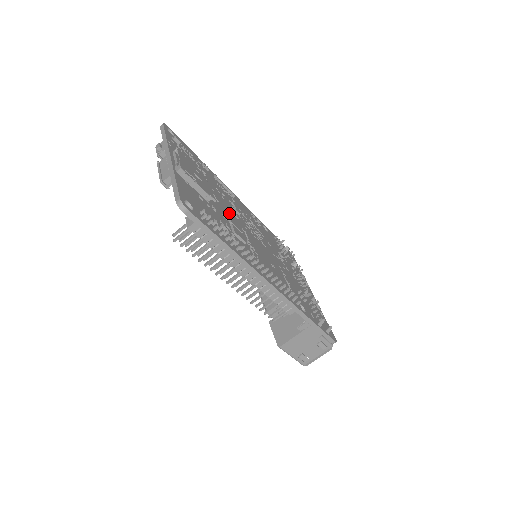
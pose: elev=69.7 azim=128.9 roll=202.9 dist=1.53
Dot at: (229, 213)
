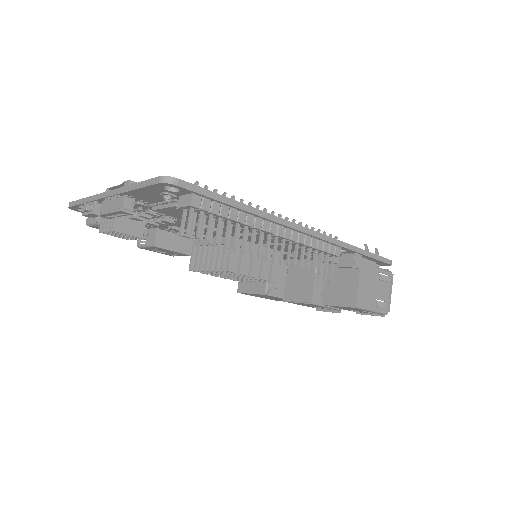
Dot at: occluded
